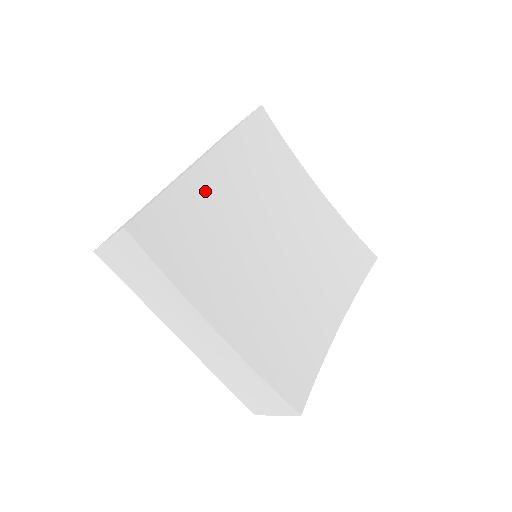
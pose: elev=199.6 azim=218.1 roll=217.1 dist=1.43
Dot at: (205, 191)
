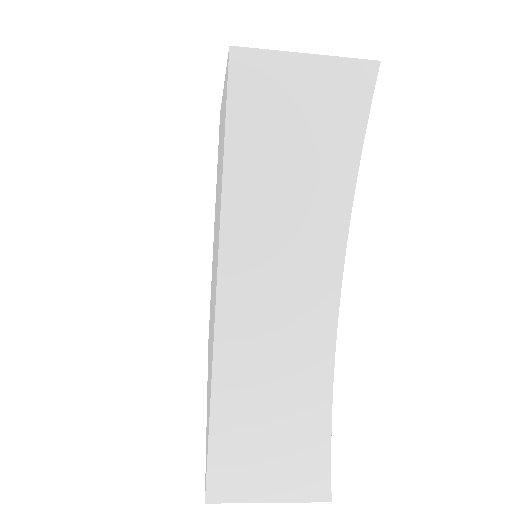
Dot at: occluded
